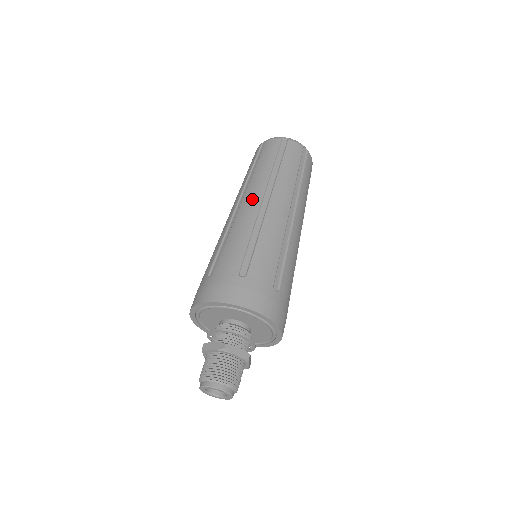
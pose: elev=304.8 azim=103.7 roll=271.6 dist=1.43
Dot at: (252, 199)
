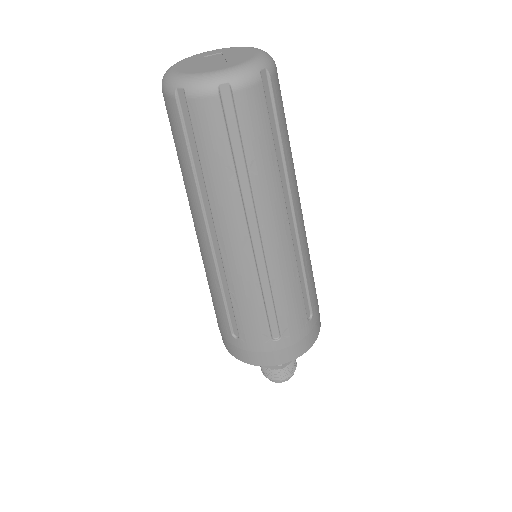
Dot at: (235, 244)
